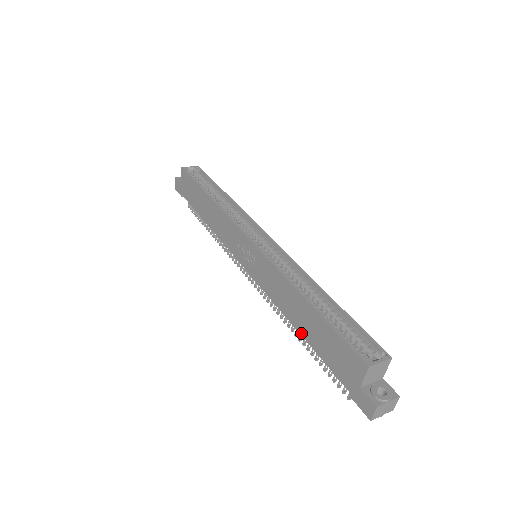
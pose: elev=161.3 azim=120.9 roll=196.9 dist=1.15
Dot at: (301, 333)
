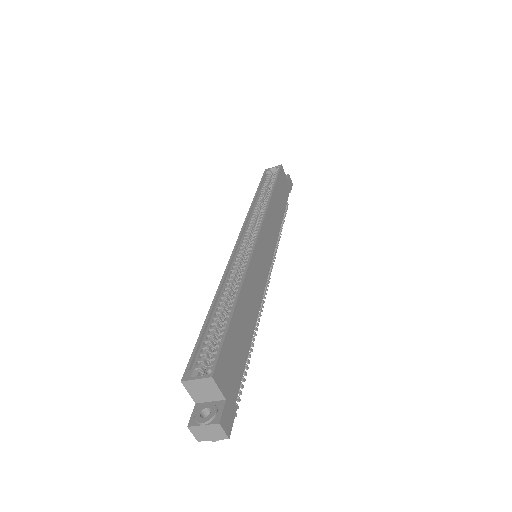
Dot at: occluded
